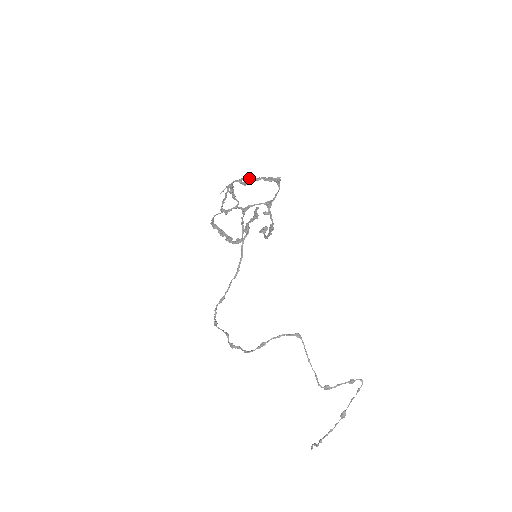
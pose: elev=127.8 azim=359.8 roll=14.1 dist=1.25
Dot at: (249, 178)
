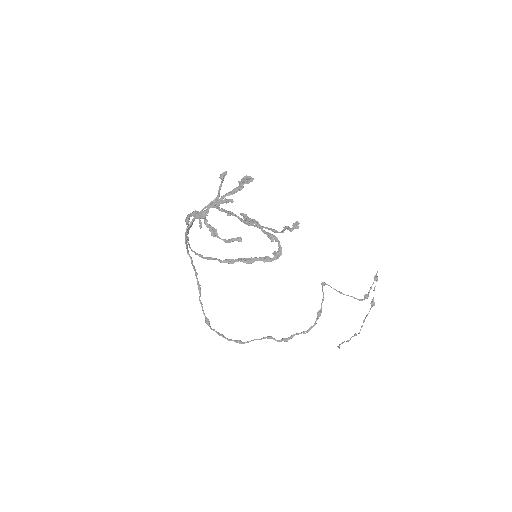
Dot at: (233, 192)
